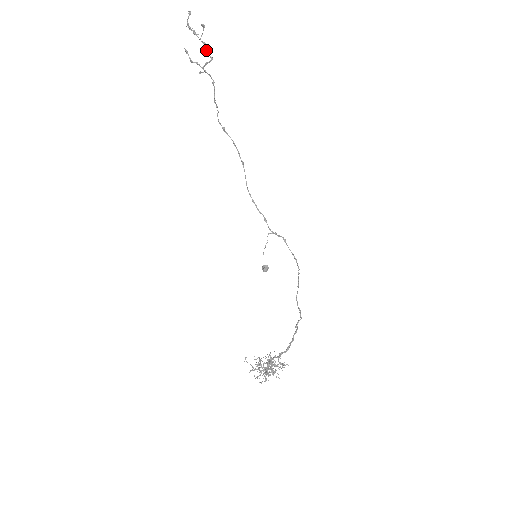
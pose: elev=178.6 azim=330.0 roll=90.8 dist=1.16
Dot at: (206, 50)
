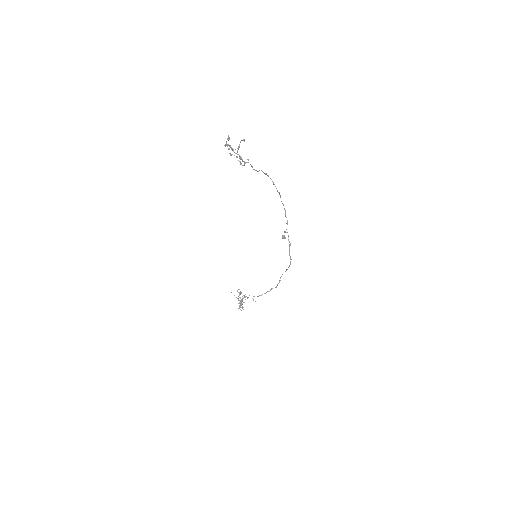
Dot at: (241, 159)
